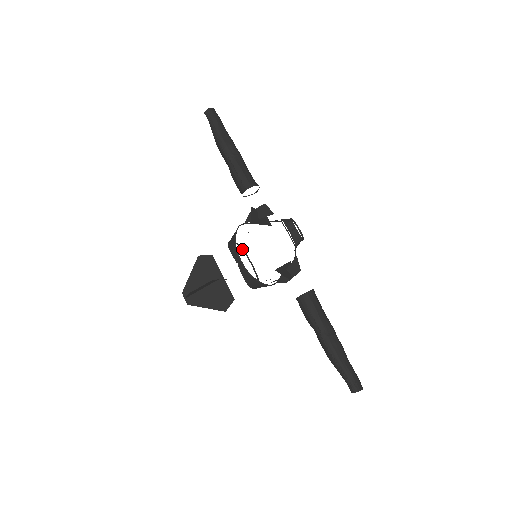
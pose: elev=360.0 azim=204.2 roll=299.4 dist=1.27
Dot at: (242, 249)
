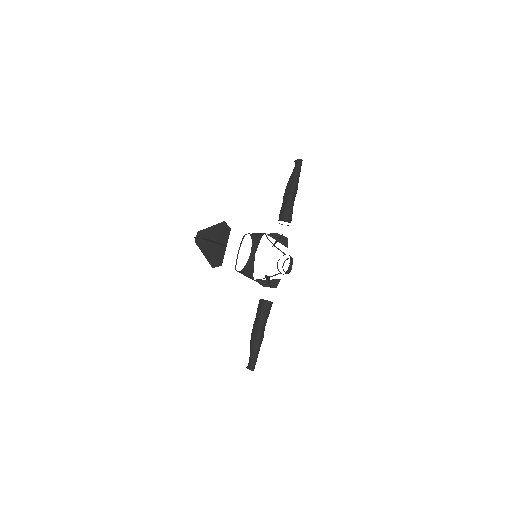
Dot at: (242, 240)
